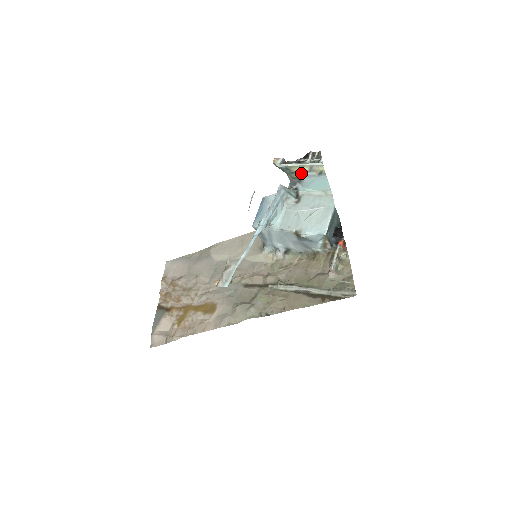
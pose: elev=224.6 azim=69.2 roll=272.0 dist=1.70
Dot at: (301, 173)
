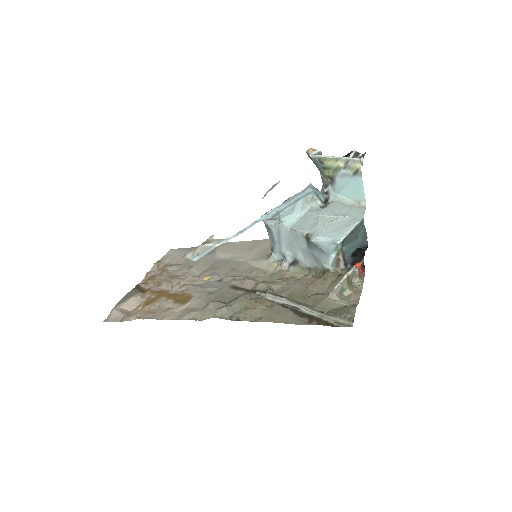
Dot at: (334, 169)
